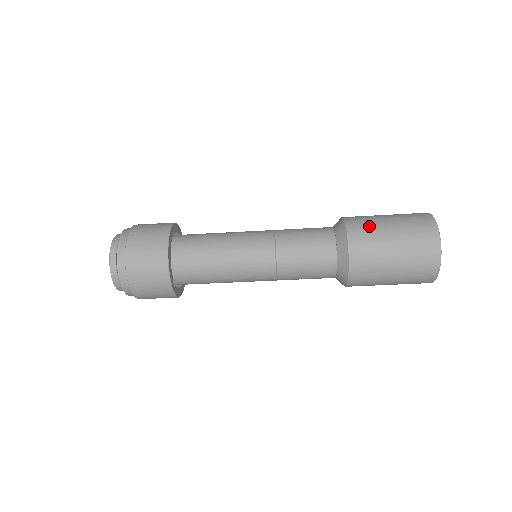
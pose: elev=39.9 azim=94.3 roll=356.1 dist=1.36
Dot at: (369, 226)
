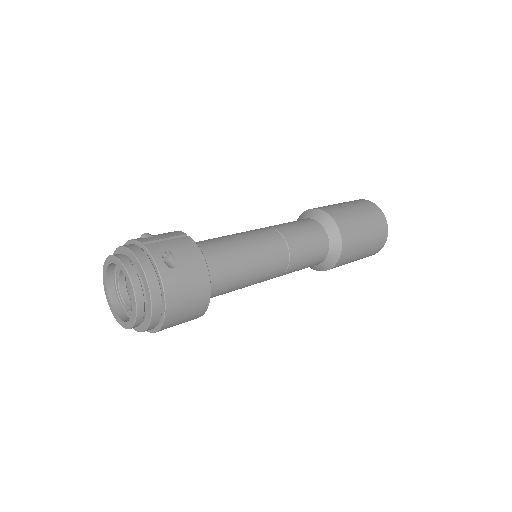
Dot at: (353, 251)
